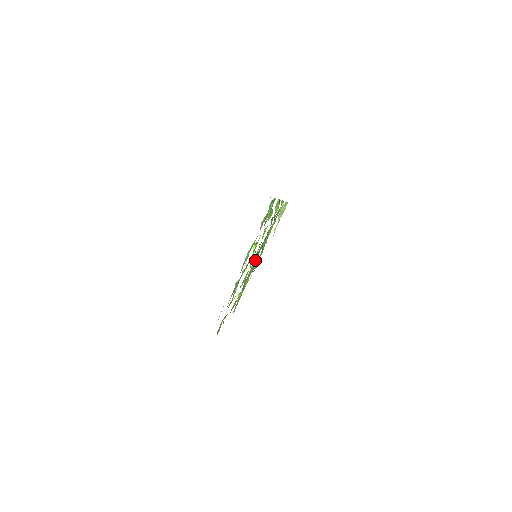
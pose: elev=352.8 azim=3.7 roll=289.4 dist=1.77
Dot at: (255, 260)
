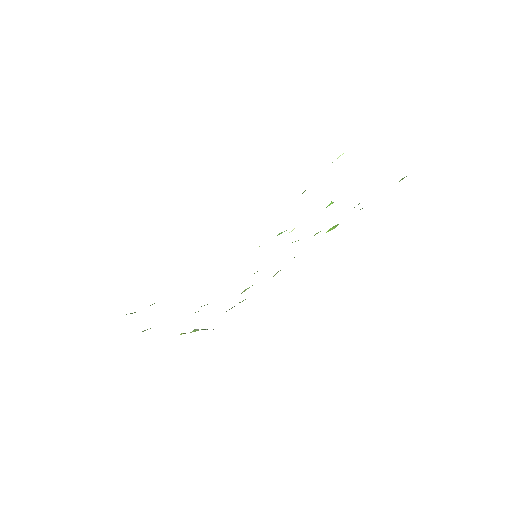
Dot at: occluded
